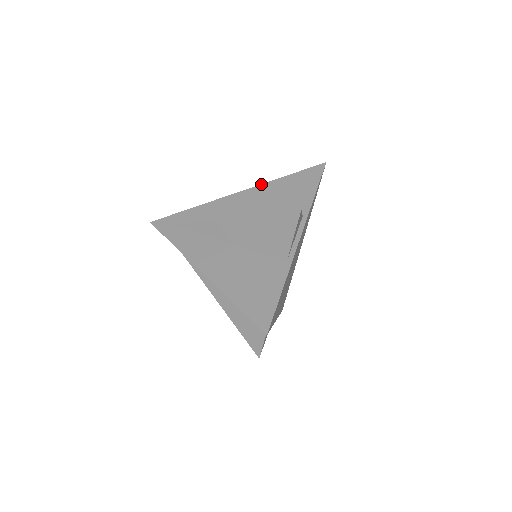
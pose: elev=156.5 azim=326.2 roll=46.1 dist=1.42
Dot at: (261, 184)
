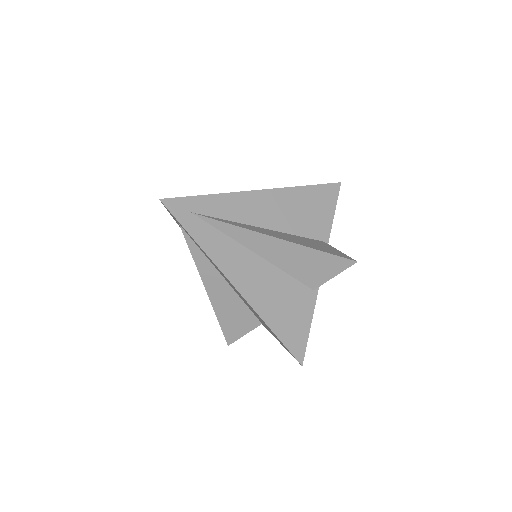
Dot at: (284, 187)
